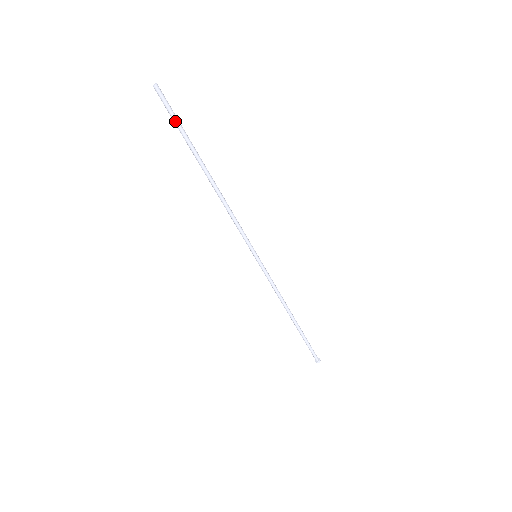
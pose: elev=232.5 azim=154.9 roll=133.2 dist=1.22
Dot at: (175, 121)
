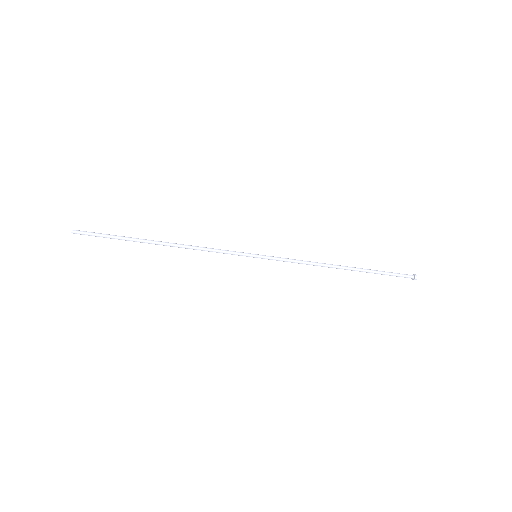
Dot at: (104, 237)
